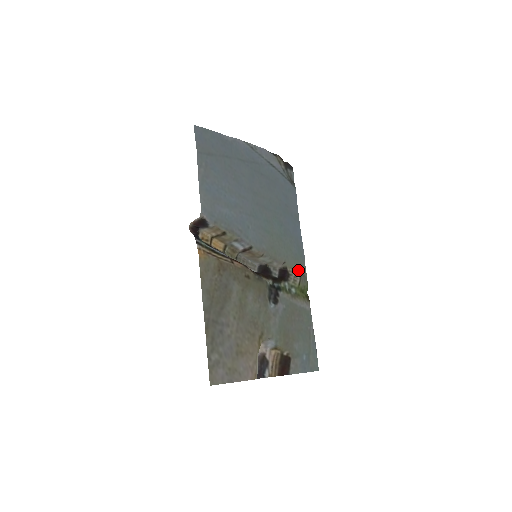
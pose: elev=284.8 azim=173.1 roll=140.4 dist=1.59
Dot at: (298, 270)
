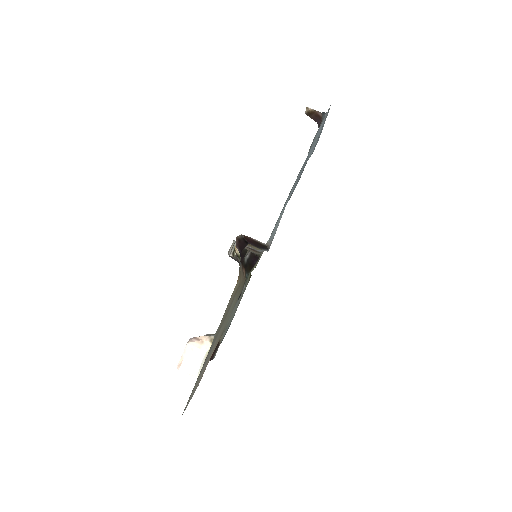
Dot at: occluded
